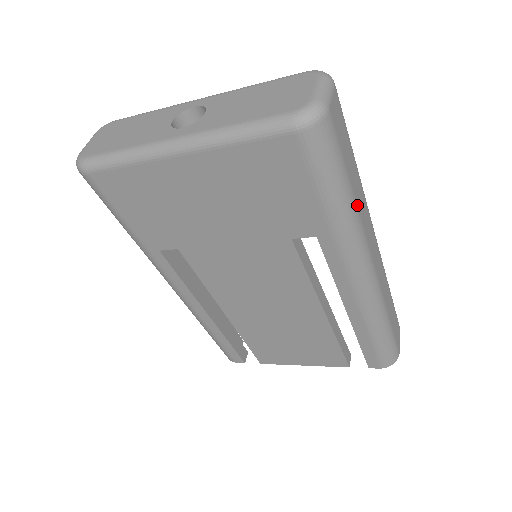
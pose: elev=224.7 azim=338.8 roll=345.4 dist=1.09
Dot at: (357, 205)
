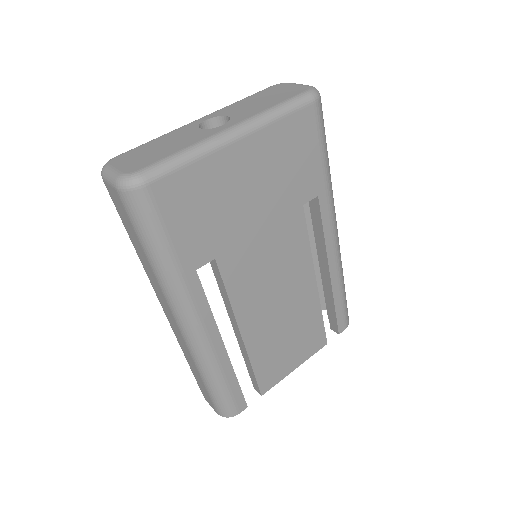
Dot at: occluded
